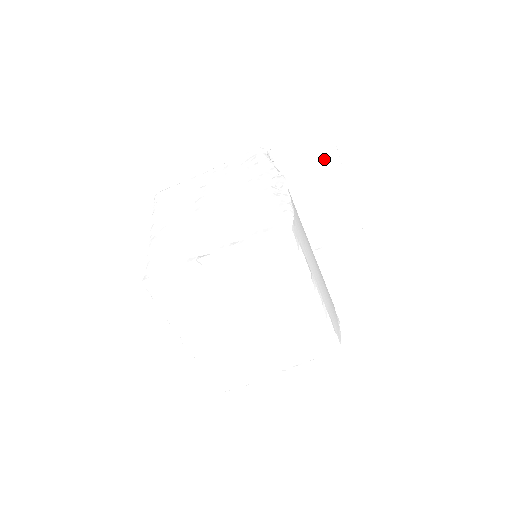
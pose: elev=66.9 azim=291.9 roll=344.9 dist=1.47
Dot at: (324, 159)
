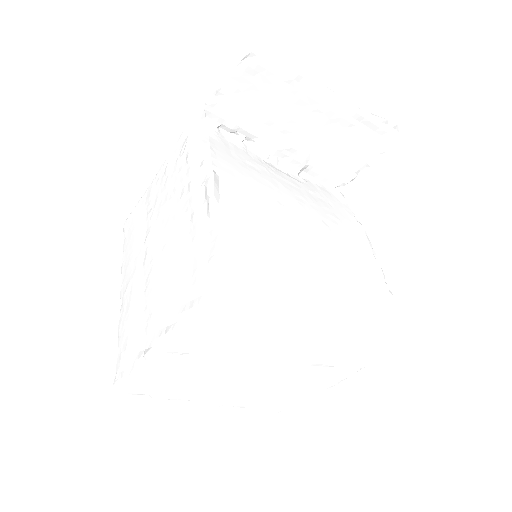
Dot at: (282, 86)
